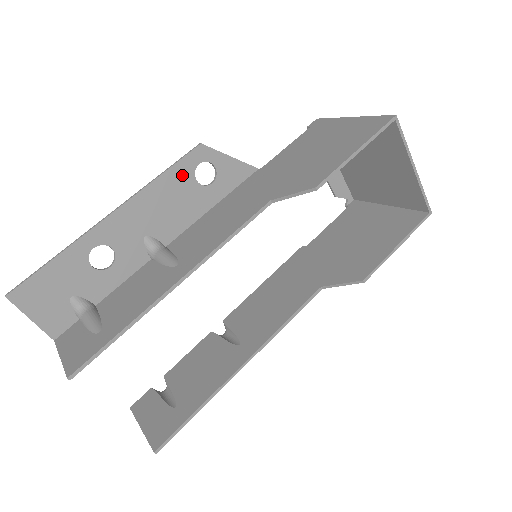
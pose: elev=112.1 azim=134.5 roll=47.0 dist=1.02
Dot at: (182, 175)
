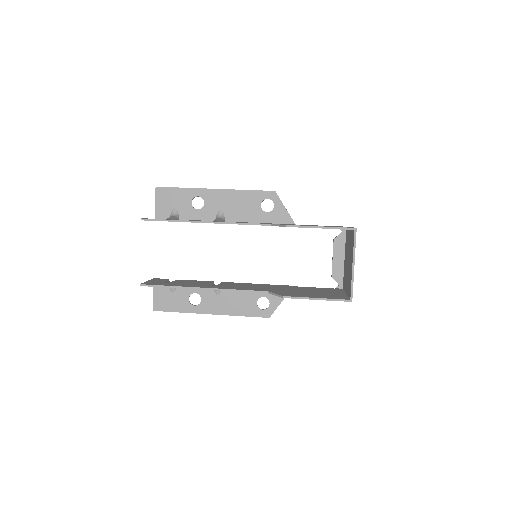
Dot at: (256, 197)
